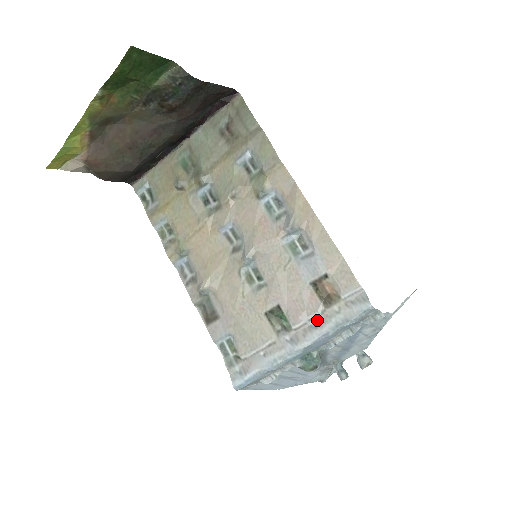
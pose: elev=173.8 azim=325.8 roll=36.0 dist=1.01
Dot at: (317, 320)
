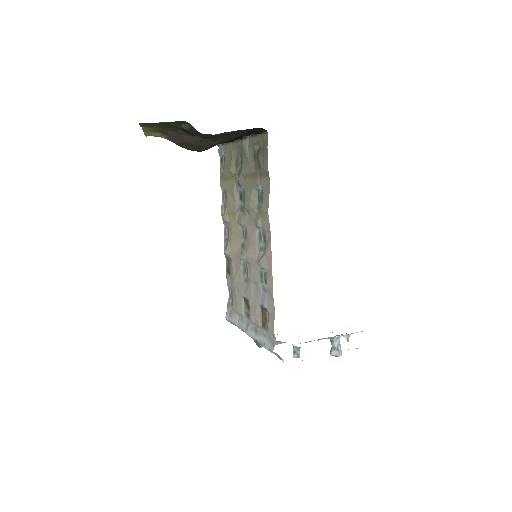
Dot at: (257, 328)
